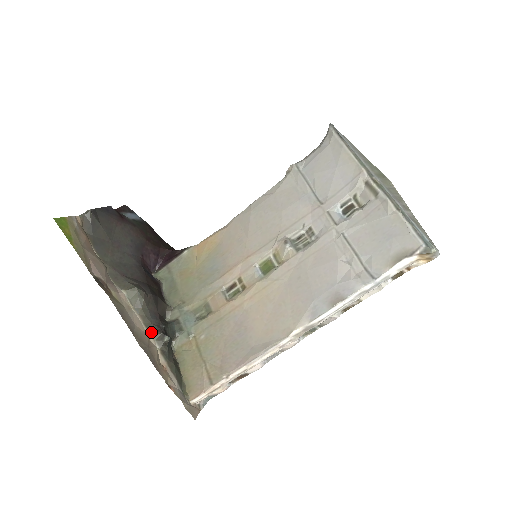
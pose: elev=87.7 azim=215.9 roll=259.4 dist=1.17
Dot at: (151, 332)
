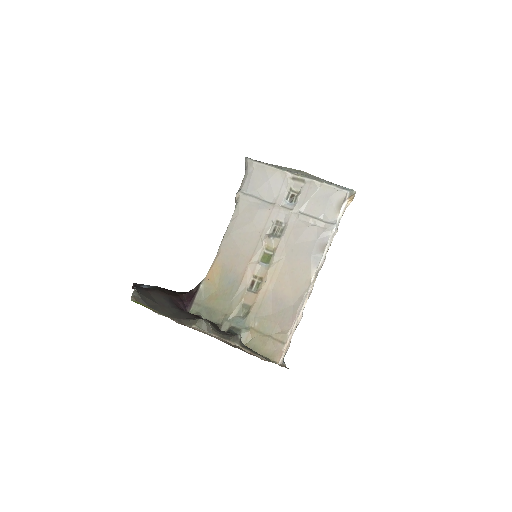
Dot at: (228, 339)
